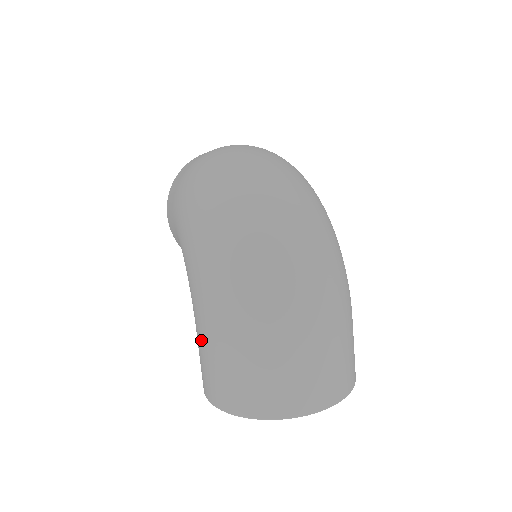
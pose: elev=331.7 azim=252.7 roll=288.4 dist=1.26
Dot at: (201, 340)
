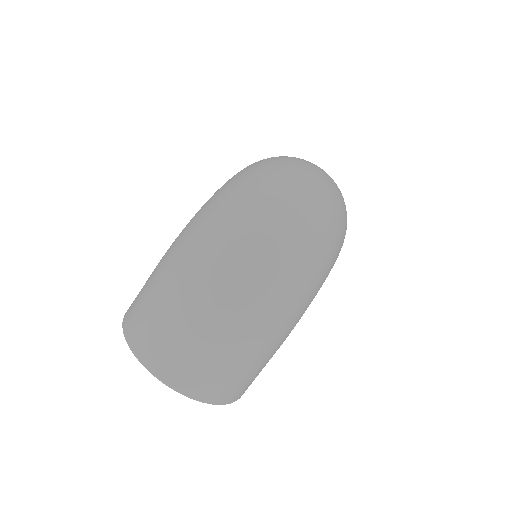
Dot at: occluded
